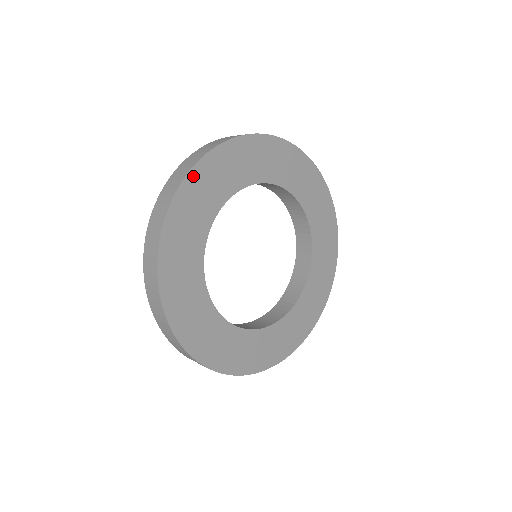
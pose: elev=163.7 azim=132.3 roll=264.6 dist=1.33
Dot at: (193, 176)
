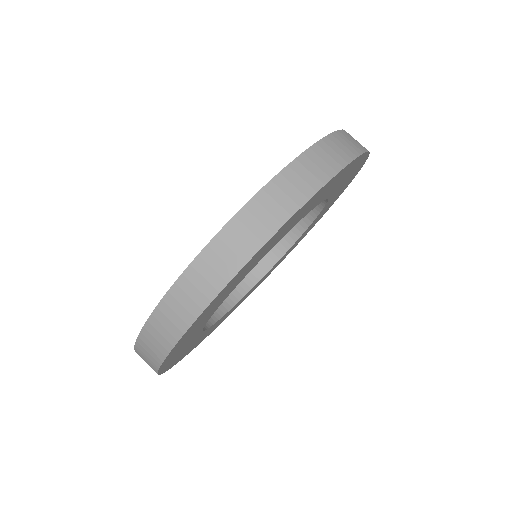
Dot at: (235, 278)
